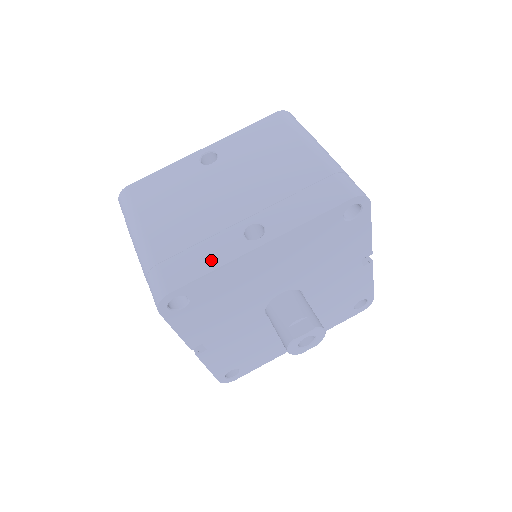
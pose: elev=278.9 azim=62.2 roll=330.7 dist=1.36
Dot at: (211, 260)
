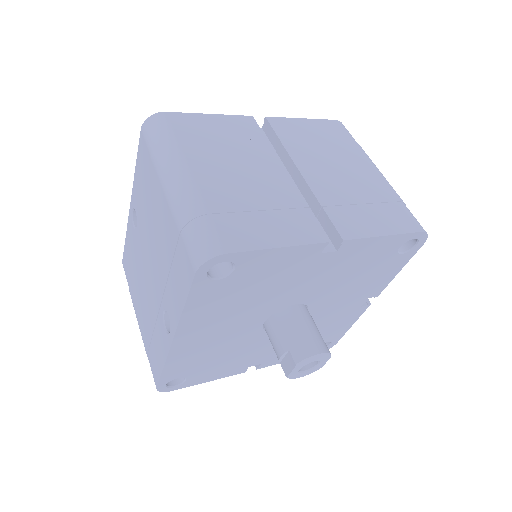
Dot at: (160, 355)
